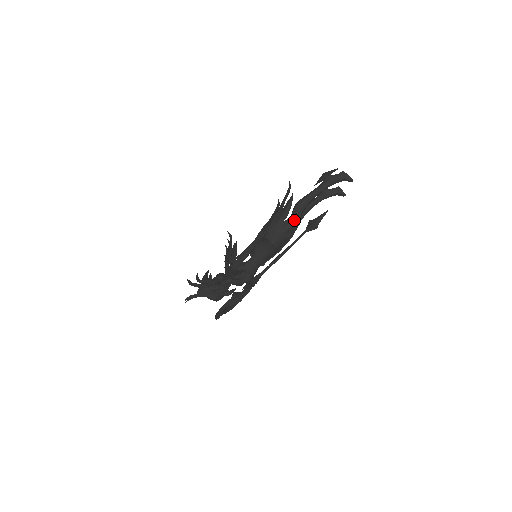
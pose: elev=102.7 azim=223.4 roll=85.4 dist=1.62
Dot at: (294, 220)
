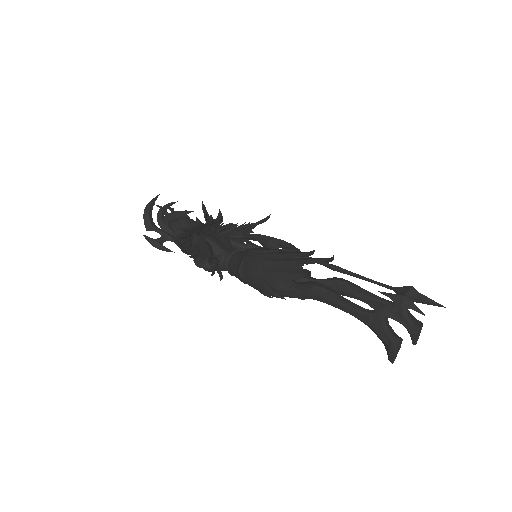
Dot at: (292, 292)
